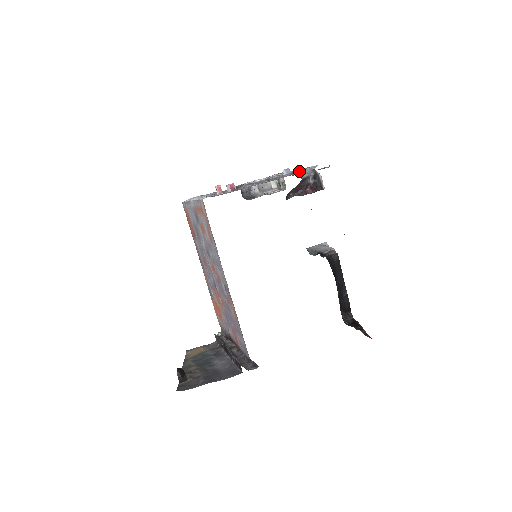
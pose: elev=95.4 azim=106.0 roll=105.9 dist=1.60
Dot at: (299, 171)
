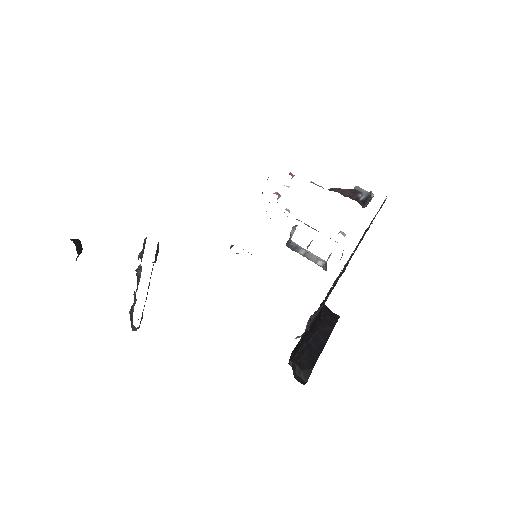
Dot at: (356, 186)
